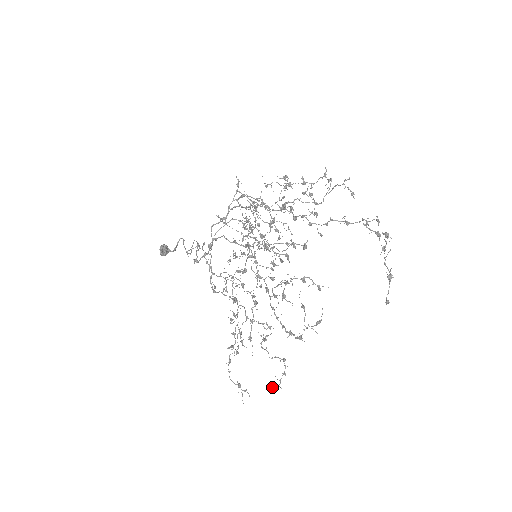
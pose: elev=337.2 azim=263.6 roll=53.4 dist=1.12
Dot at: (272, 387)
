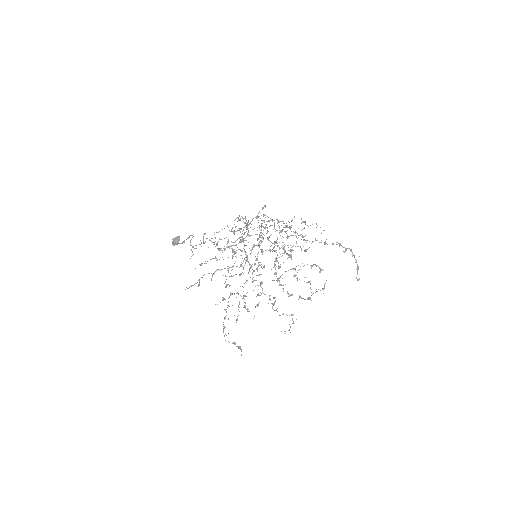
Dot at: (285, 331)
